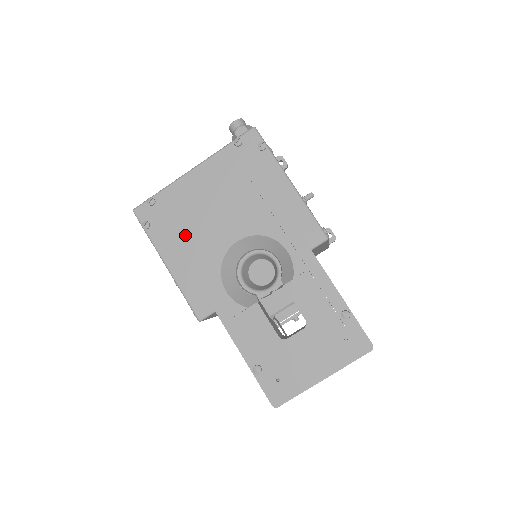
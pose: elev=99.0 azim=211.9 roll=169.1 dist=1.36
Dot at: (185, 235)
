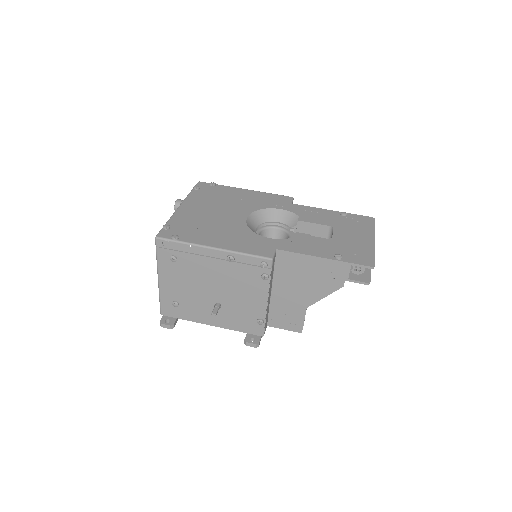
Dot at: (210, 230)
